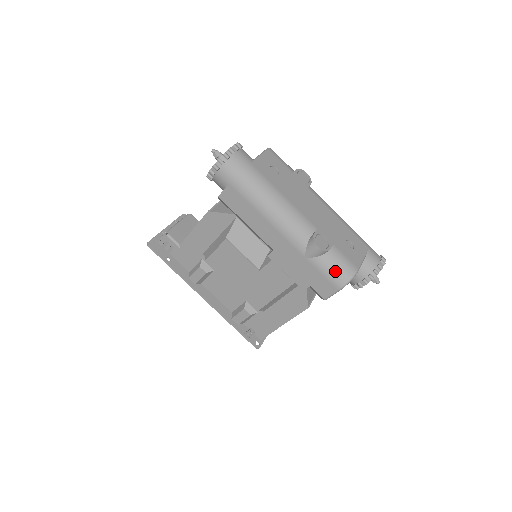
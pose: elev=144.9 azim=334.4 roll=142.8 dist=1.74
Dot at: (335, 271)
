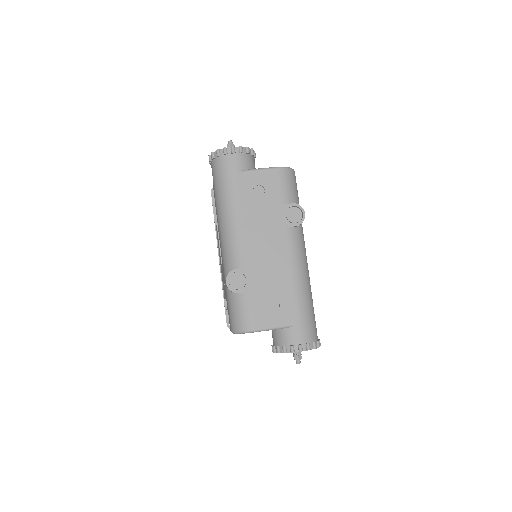
Dot at: (233, 314)
